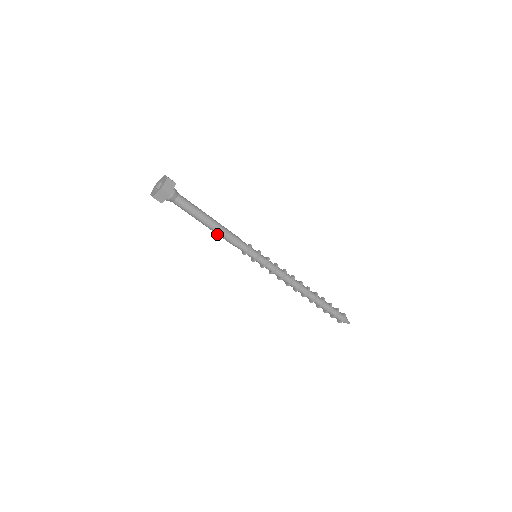
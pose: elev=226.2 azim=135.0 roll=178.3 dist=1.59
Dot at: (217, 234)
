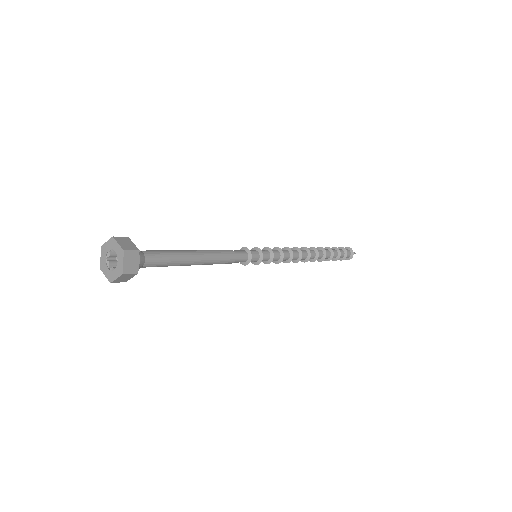
Dot at: occluded
